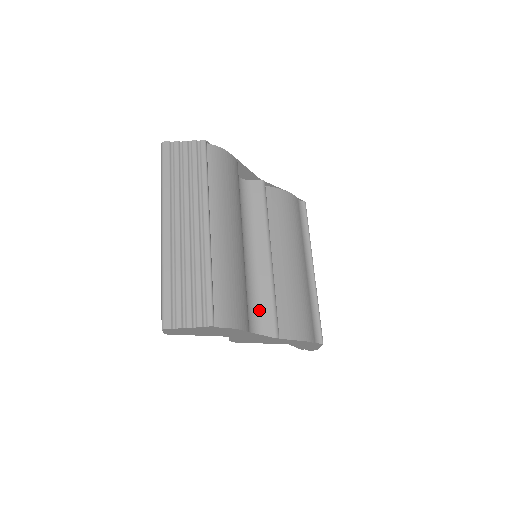
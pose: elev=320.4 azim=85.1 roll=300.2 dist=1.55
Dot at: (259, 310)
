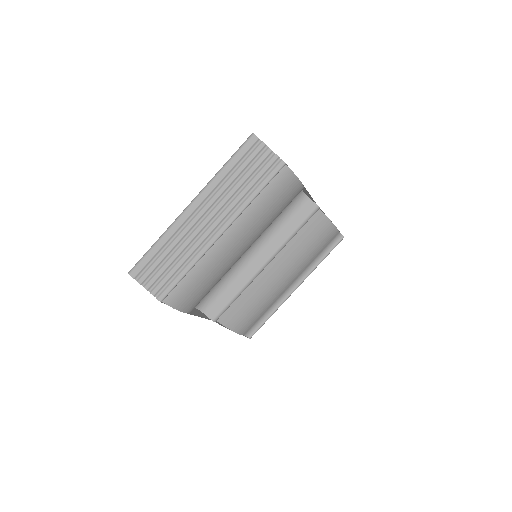
Dot at: (220, 294)
